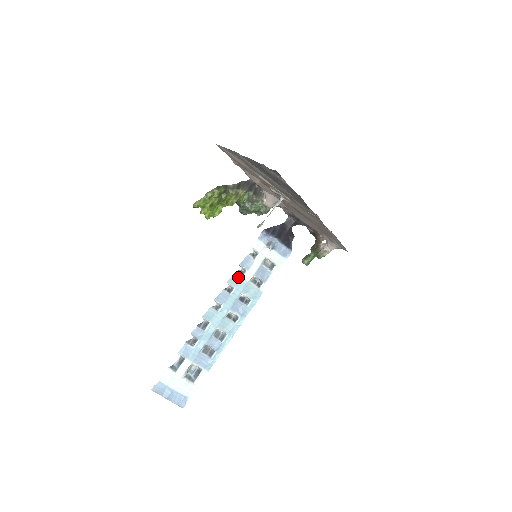
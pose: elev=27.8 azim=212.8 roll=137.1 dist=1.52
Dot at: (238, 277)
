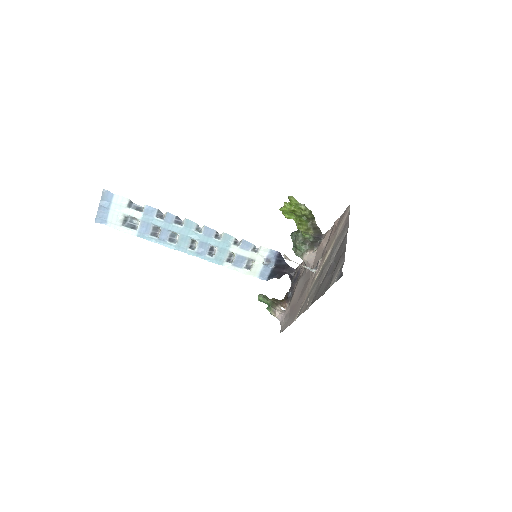
Dot at: (231, 241)
